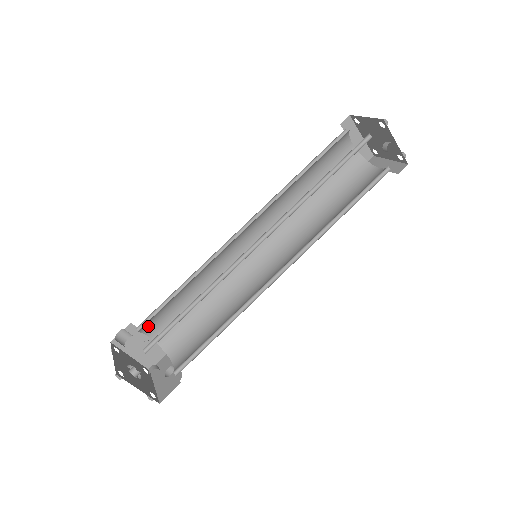
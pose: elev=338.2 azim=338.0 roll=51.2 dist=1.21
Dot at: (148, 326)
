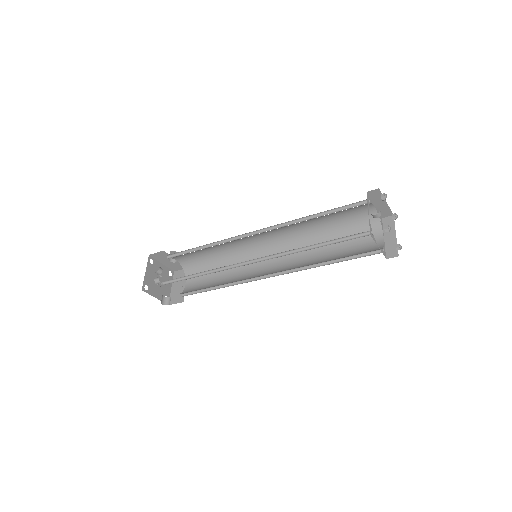
Dot at: (190, 273)
